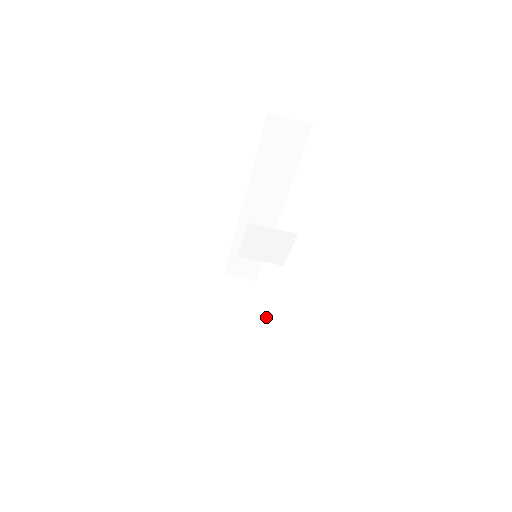
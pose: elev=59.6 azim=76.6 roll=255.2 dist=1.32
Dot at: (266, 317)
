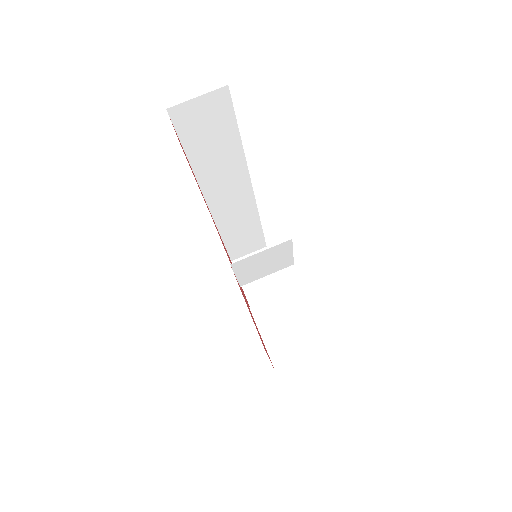
Dot at: (307, 321)
